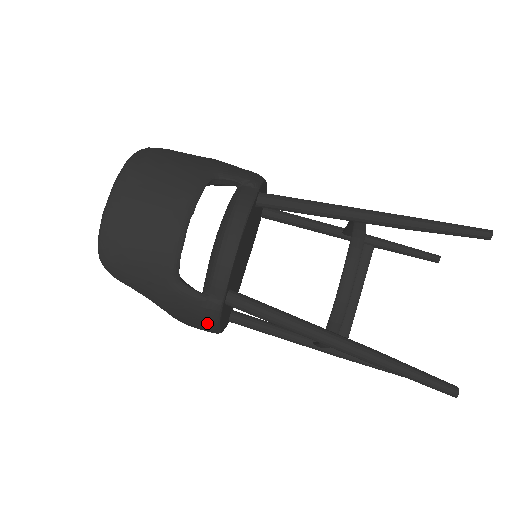
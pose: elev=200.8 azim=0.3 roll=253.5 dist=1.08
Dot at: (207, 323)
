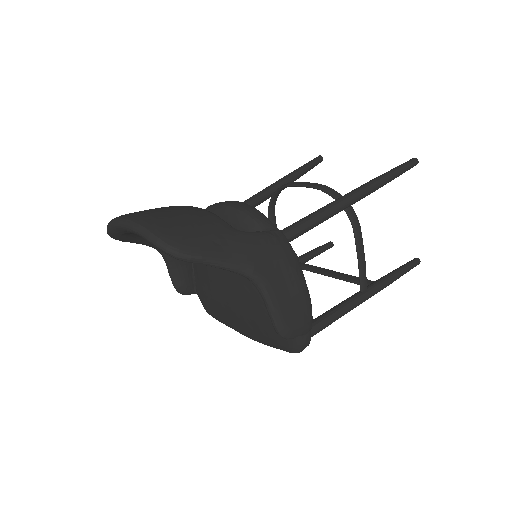
Dot at: (292, 263)
